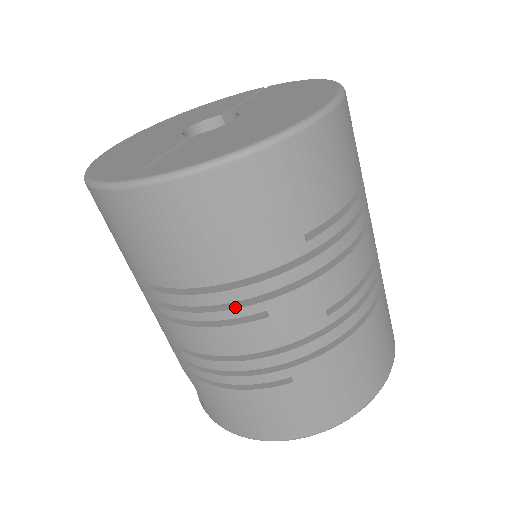
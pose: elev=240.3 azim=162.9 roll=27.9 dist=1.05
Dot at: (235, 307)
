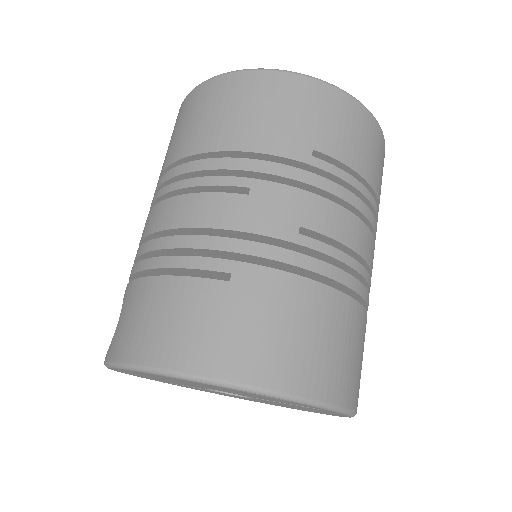
Dot at: (226, 177)
